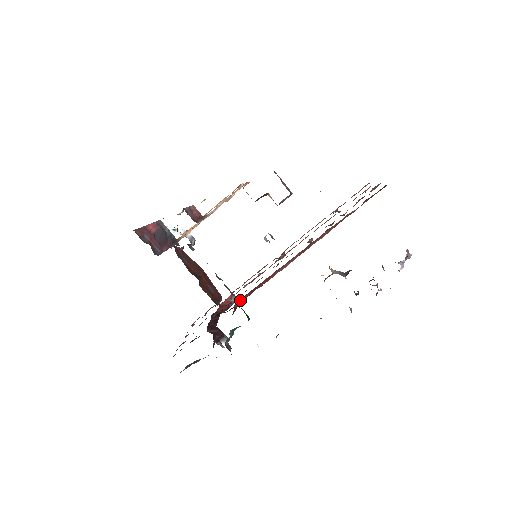
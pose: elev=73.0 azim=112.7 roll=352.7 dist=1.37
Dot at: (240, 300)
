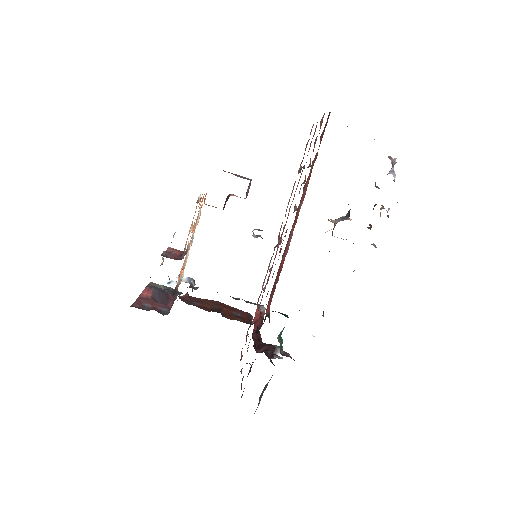
Dot at: (268, 305)
